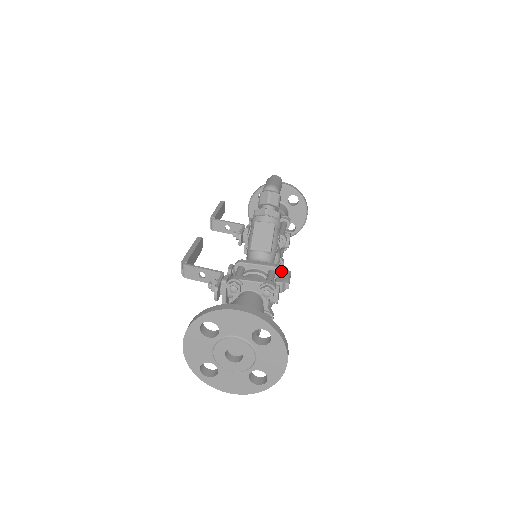
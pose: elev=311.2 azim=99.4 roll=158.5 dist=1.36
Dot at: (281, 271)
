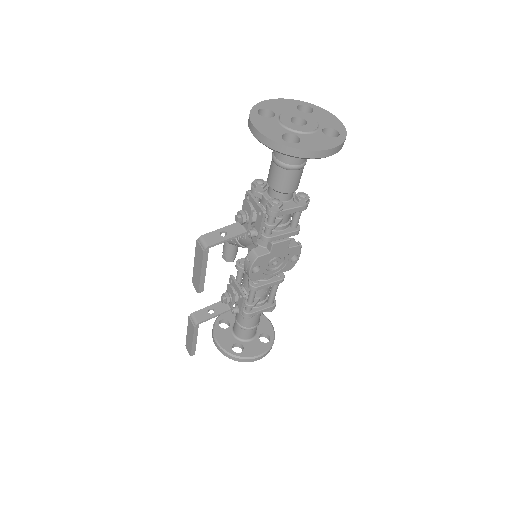
Dot at: occluded
